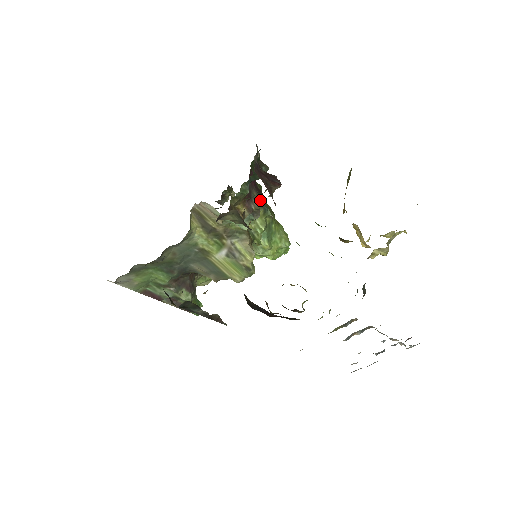
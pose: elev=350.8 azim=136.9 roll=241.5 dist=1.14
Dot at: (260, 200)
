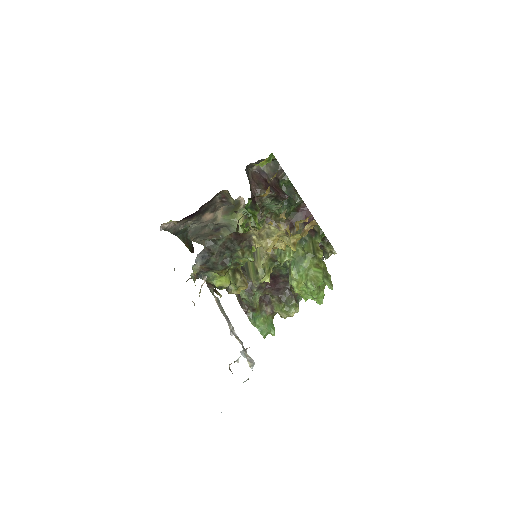
Dot at: occluded
